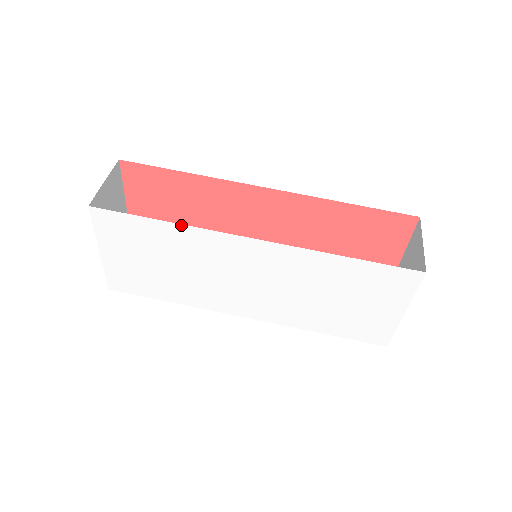
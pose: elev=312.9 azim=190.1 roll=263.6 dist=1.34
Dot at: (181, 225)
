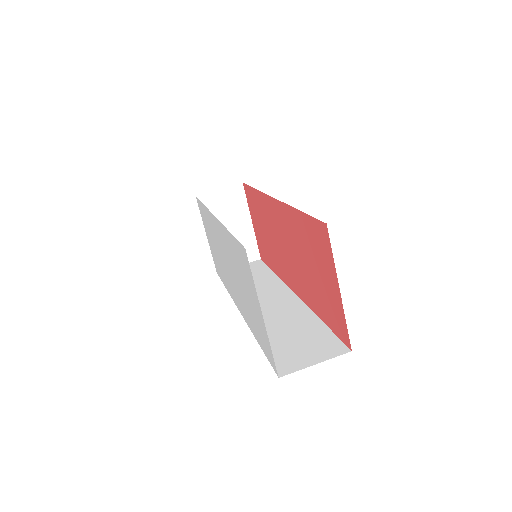
Dot at: occluded
